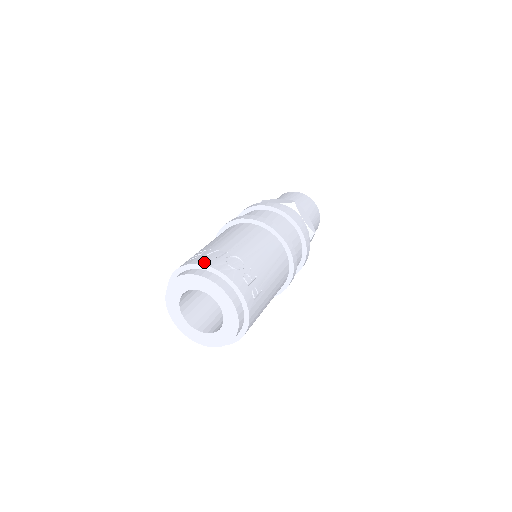
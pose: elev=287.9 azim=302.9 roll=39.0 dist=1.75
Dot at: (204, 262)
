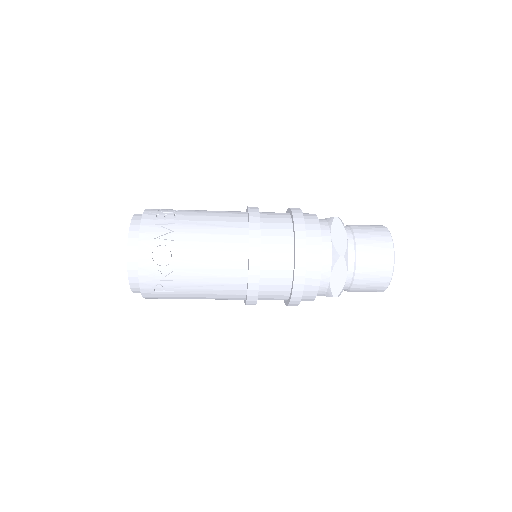
Dot at: (143, 231)
